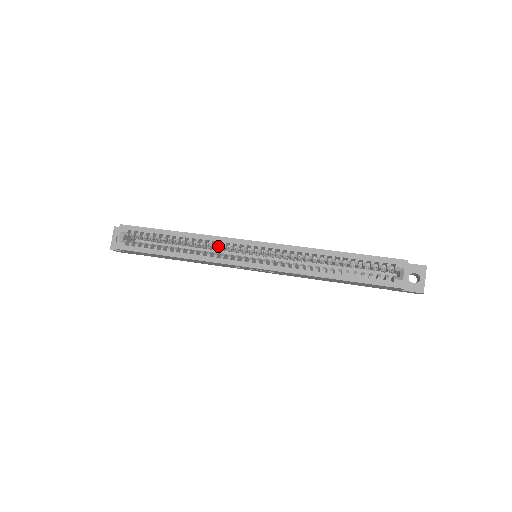
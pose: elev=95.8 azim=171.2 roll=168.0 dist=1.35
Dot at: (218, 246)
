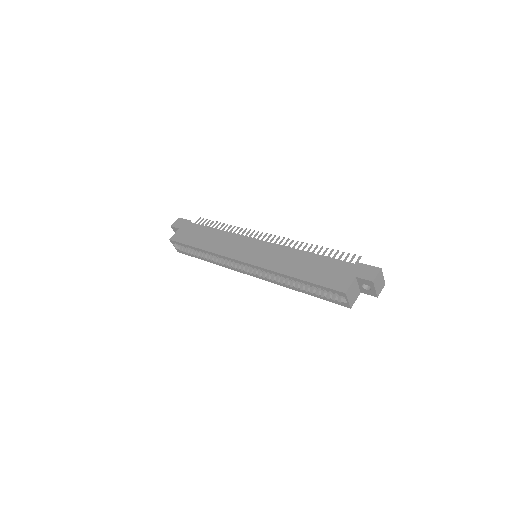
Dot at: occluded
